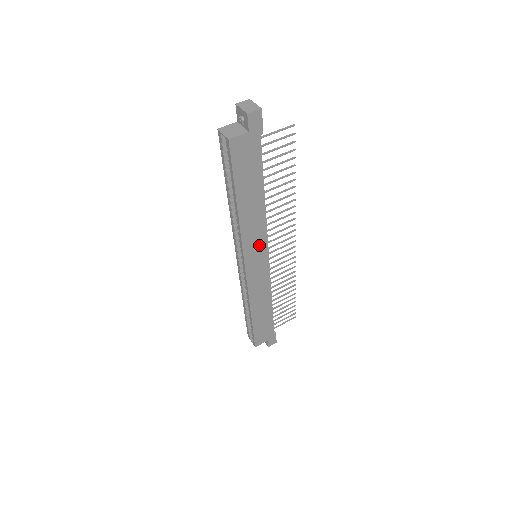
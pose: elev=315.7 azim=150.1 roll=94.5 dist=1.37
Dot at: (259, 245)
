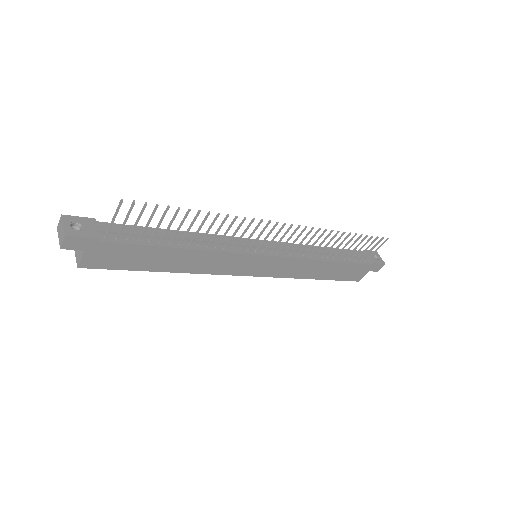
Dot at: (238, 261)
